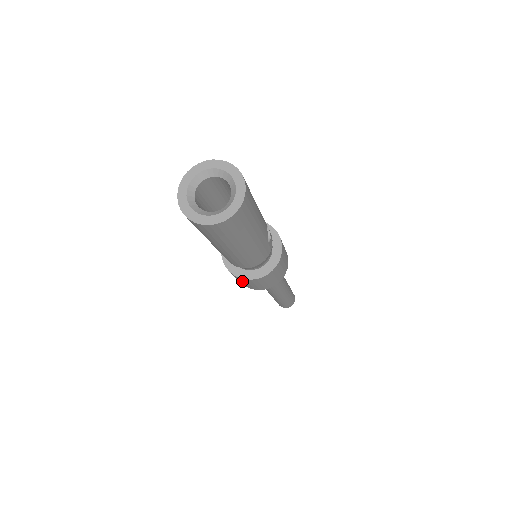
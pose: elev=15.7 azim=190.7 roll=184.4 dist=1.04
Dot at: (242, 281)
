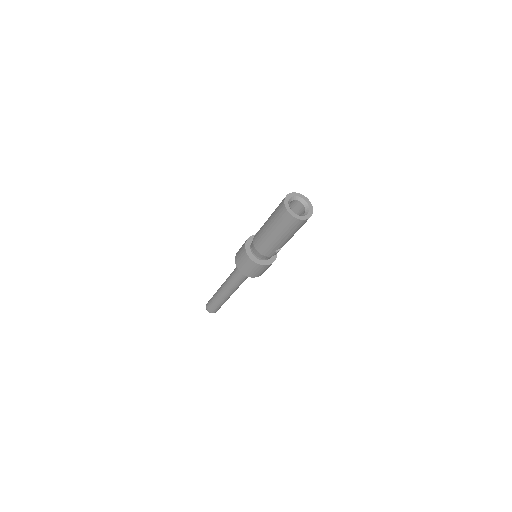
Dot at: (242, 253)
